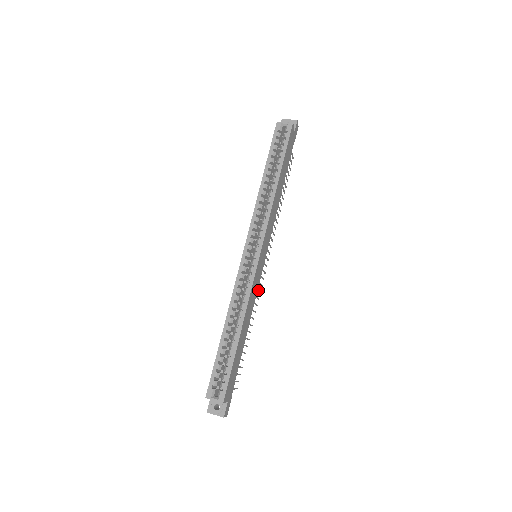
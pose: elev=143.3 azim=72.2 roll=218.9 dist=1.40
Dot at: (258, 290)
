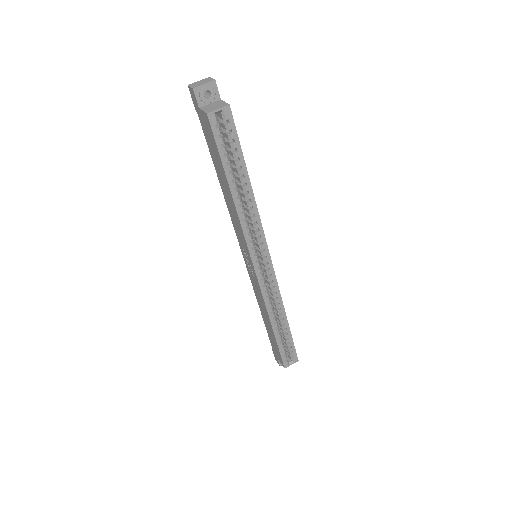
Dot at: occluded
